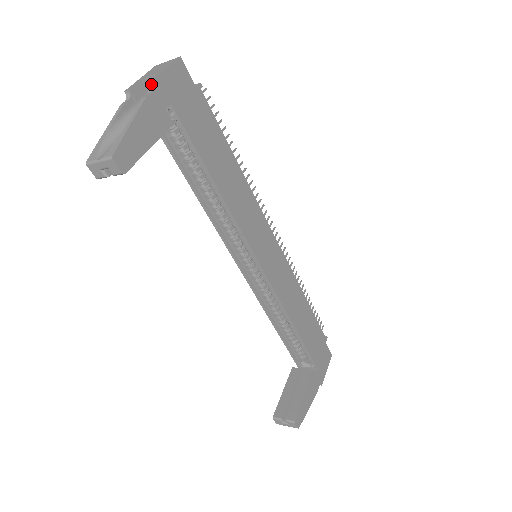
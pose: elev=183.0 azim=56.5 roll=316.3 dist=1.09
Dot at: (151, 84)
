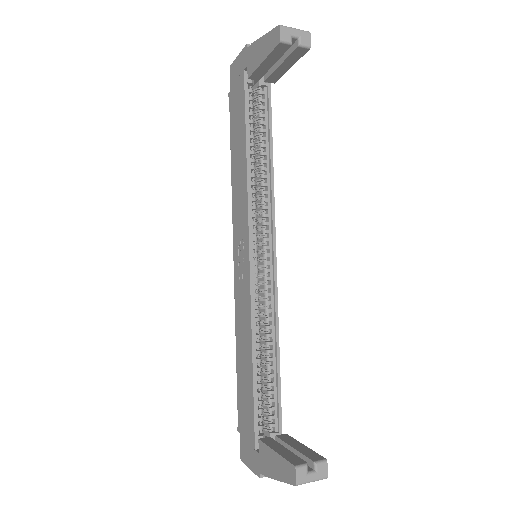
Dot at: occluded
